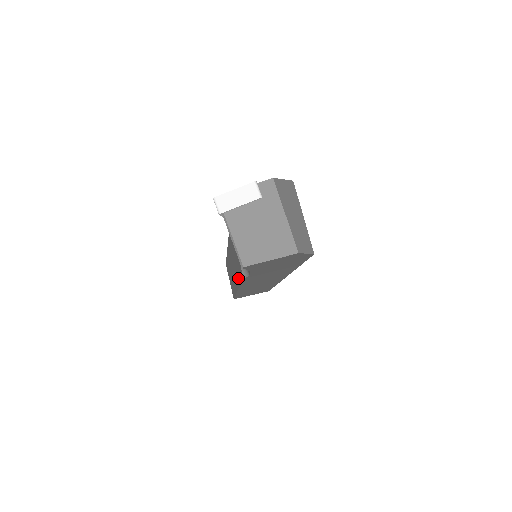
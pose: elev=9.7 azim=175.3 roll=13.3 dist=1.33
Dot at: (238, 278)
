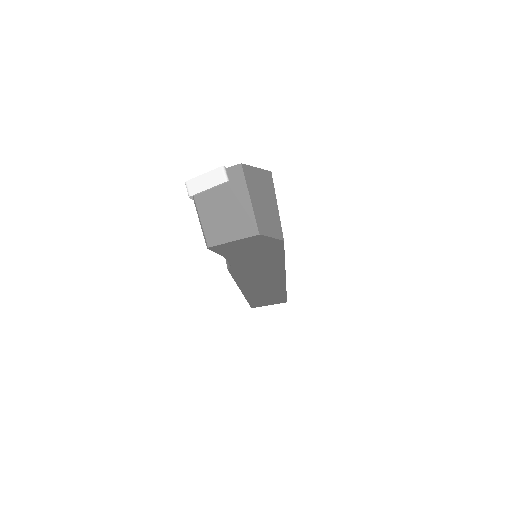
Dot at: occluded
